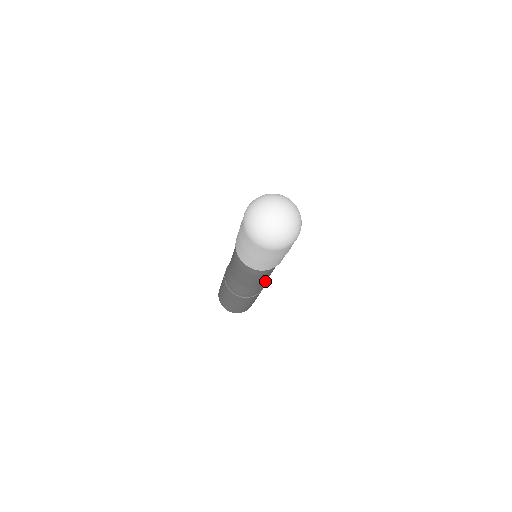
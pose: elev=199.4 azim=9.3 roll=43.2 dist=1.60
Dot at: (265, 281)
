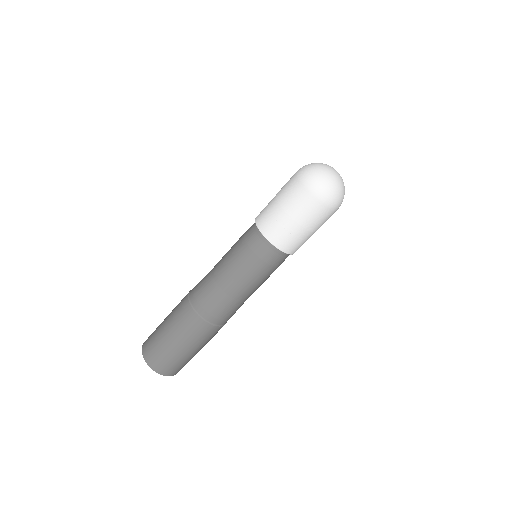
Dot at: (247, 298)
